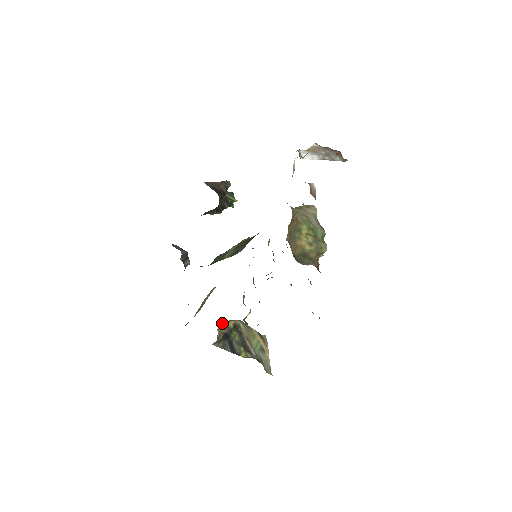
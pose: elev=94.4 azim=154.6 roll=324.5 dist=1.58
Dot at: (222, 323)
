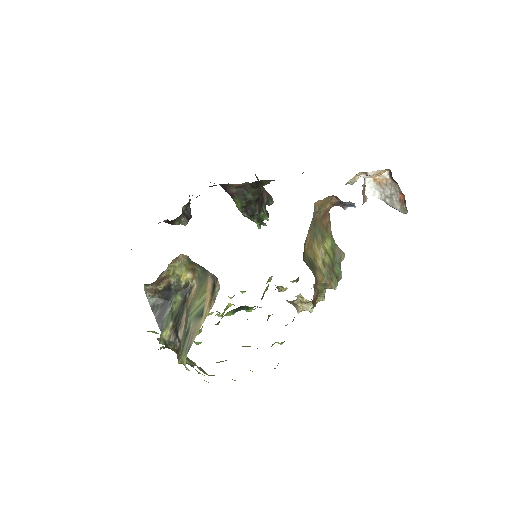
Dot at: (179, 263)
